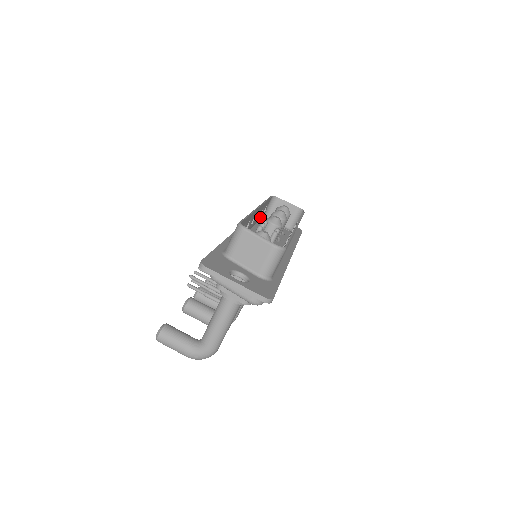
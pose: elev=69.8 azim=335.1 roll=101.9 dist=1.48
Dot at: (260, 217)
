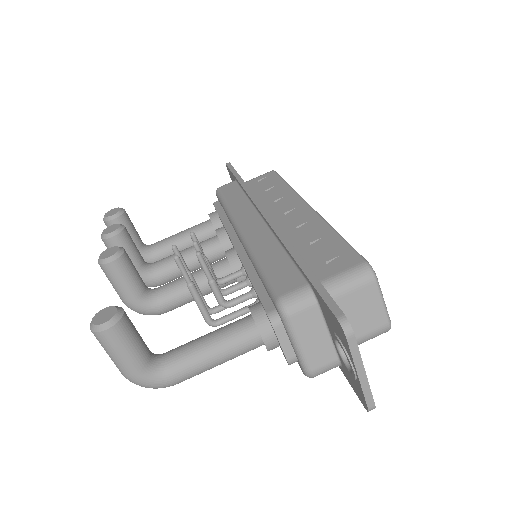
Dot at: (254, 190)
